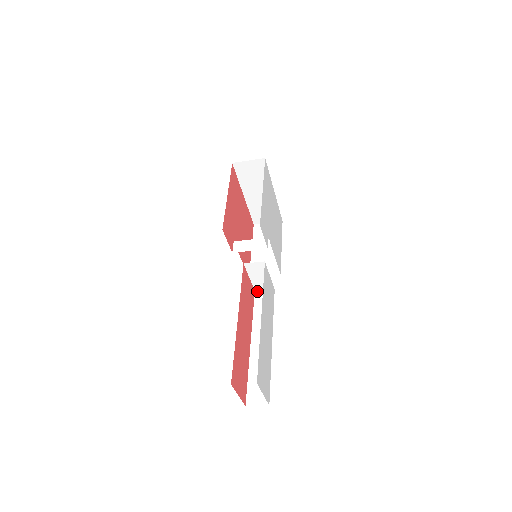
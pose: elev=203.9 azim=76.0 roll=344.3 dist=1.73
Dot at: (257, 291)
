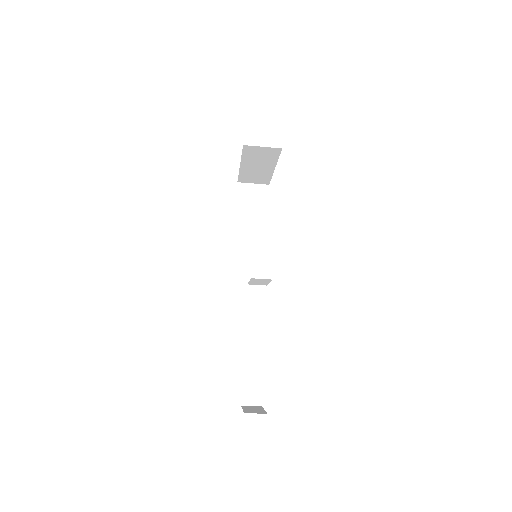
Dot at: (250, 285)
